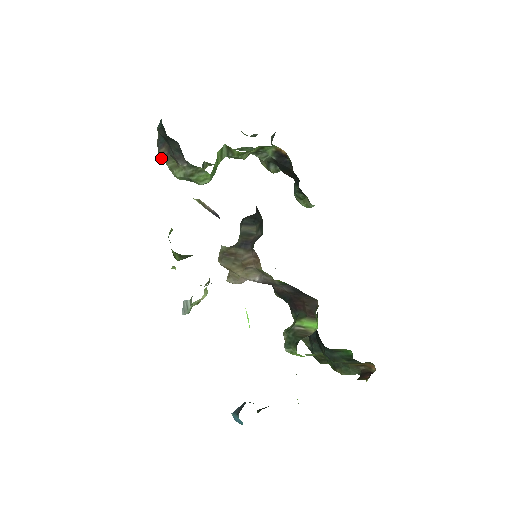
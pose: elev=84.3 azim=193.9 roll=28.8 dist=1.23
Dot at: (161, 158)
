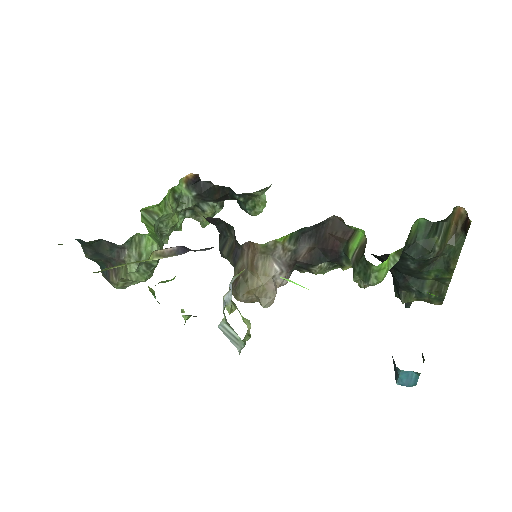
Dot at: occluded
